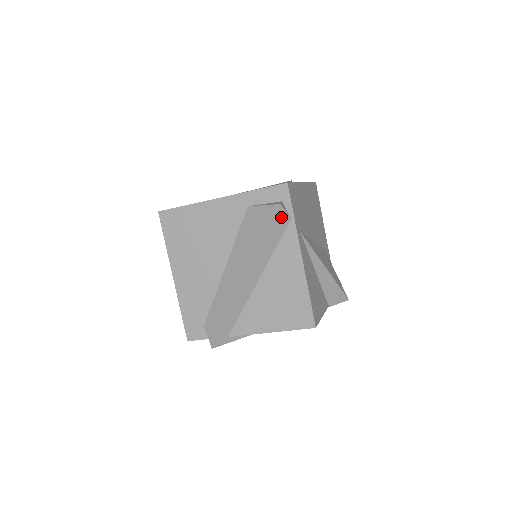
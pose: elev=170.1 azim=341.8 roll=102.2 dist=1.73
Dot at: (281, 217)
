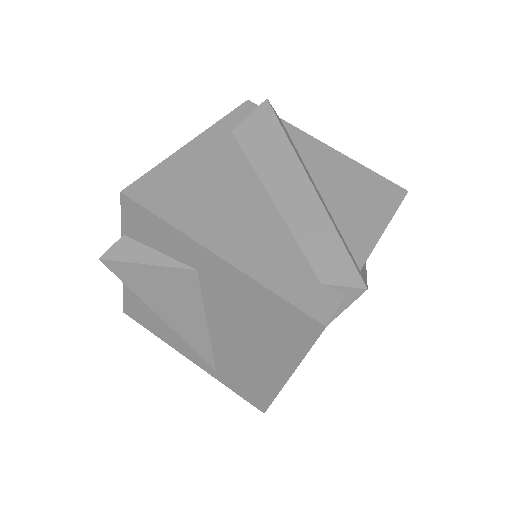
Dot at: (276, 114)
